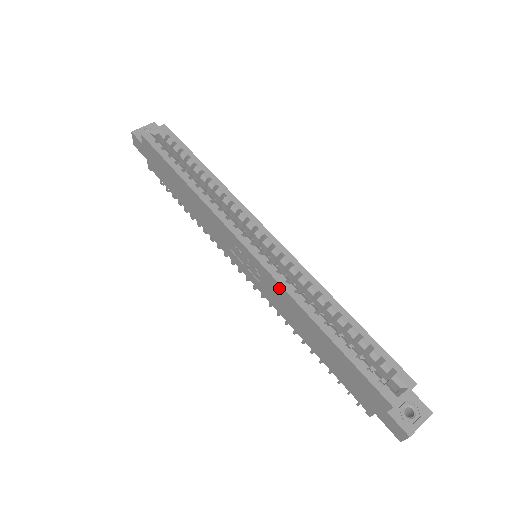
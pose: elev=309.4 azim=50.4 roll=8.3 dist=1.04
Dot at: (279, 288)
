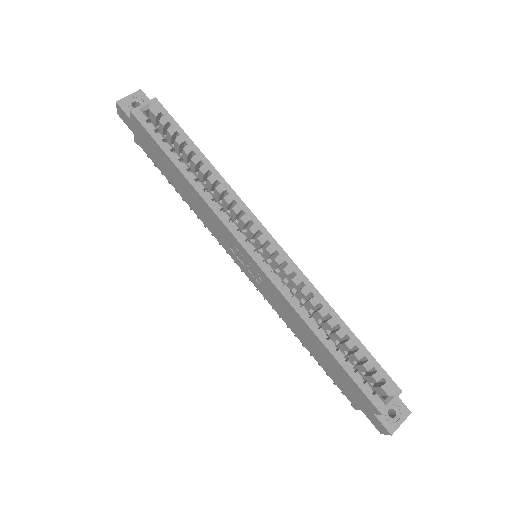
Dot at: (282, 298)
